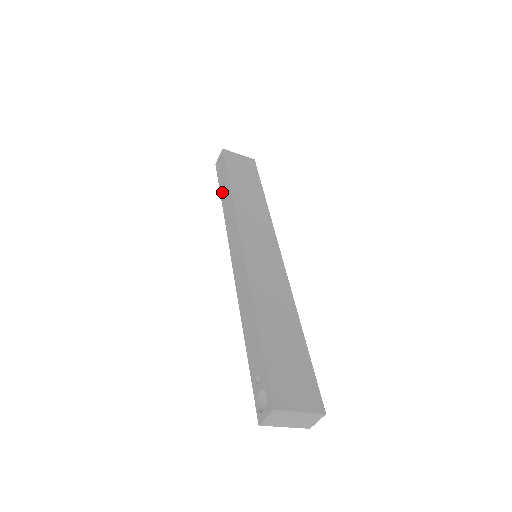
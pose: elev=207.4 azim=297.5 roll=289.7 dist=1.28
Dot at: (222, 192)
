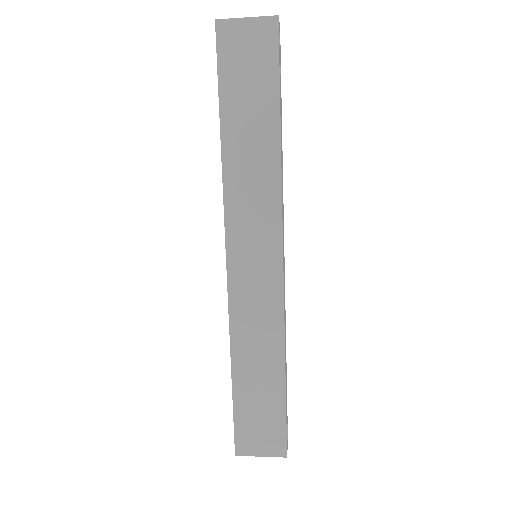
Dot at: occluded
